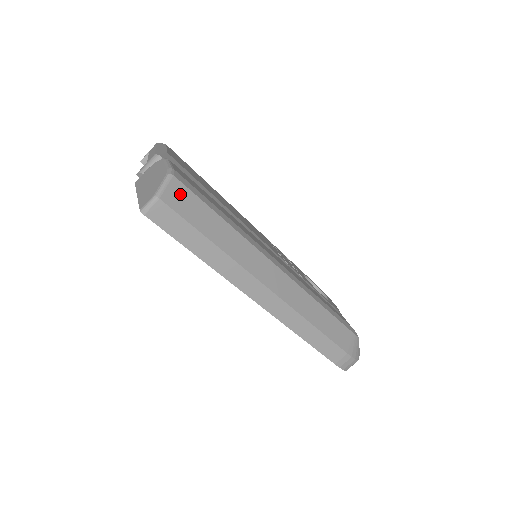
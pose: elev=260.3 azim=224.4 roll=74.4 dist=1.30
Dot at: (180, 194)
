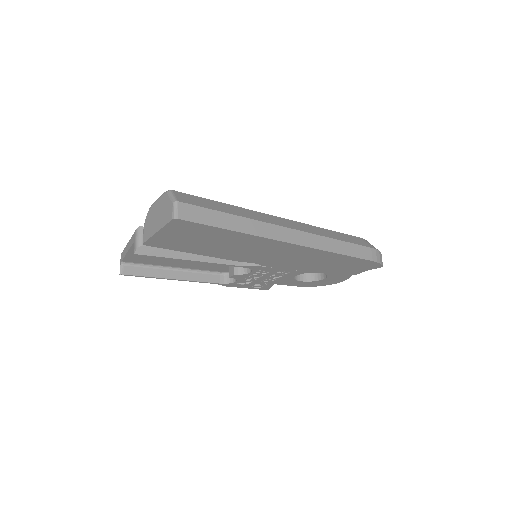
Dot at: (186, 197)
